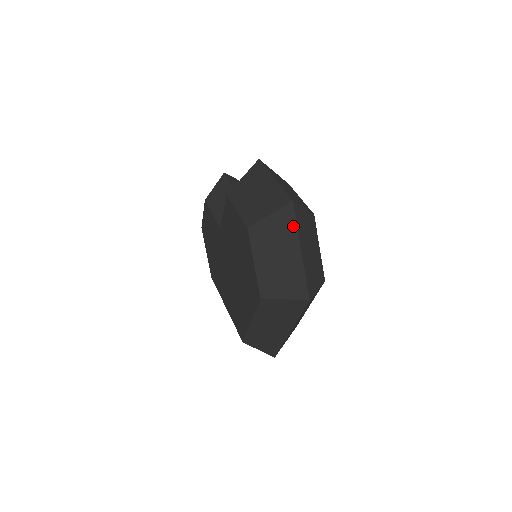
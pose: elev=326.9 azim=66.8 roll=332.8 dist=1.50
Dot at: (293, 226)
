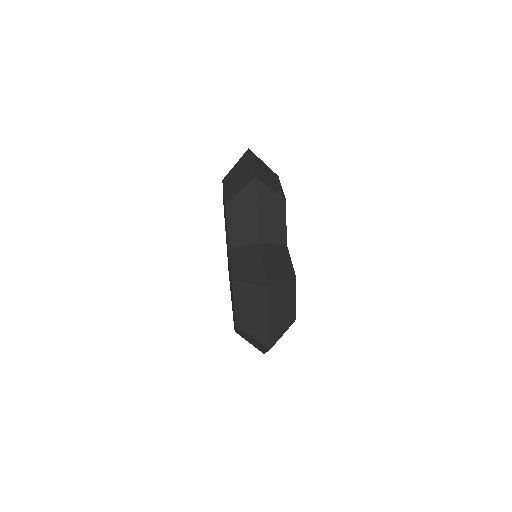
Dot at: (266, 349)
